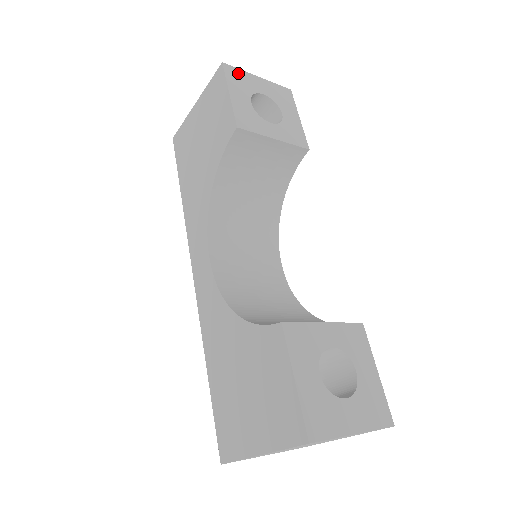
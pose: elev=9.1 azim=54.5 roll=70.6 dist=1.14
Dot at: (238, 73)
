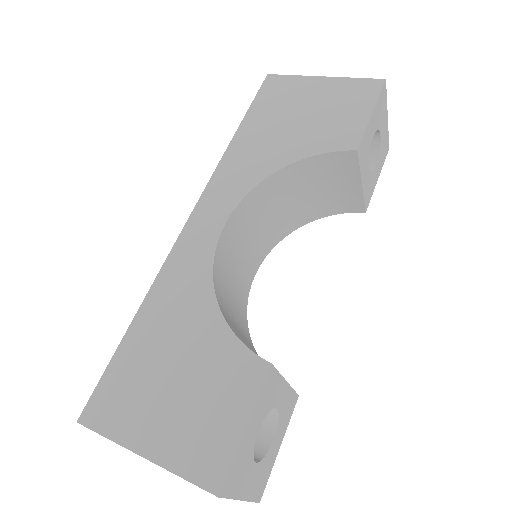
Dot at: (385, 100)
